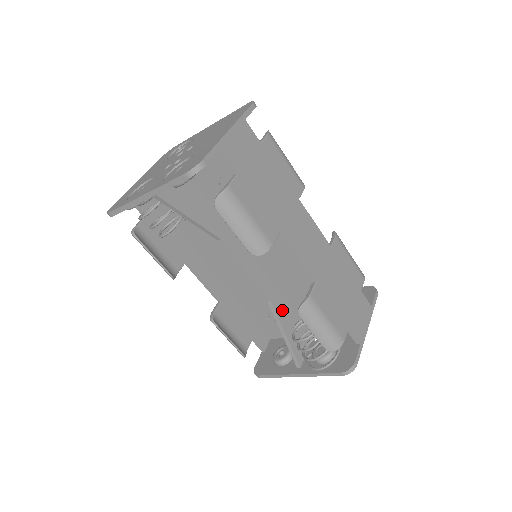
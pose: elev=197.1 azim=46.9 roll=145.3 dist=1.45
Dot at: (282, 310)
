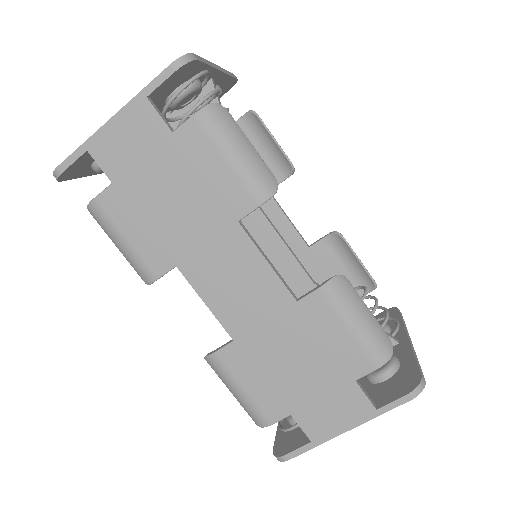
Dot at: occluded
